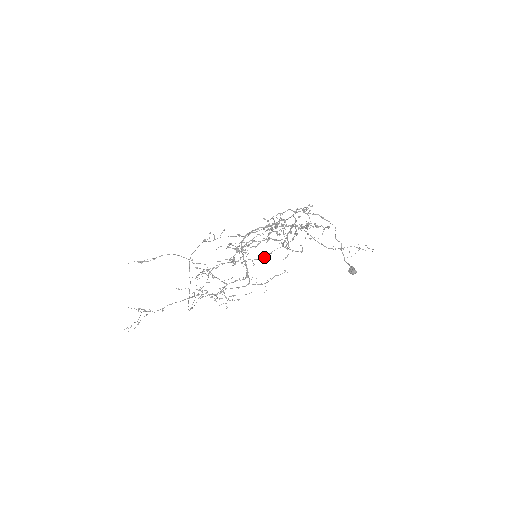
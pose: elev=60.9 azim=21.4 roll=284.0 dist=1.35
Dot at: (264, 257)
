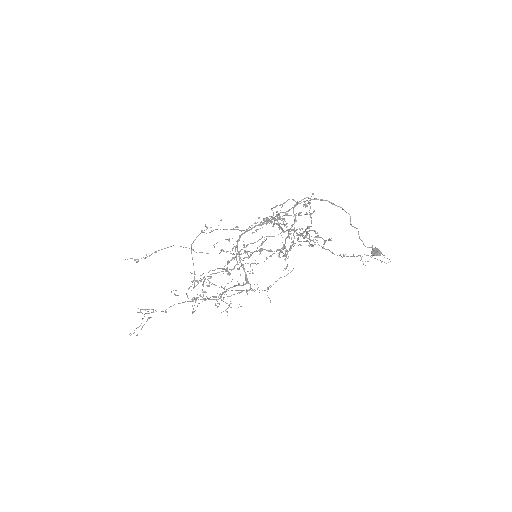
Dot at: occluded
